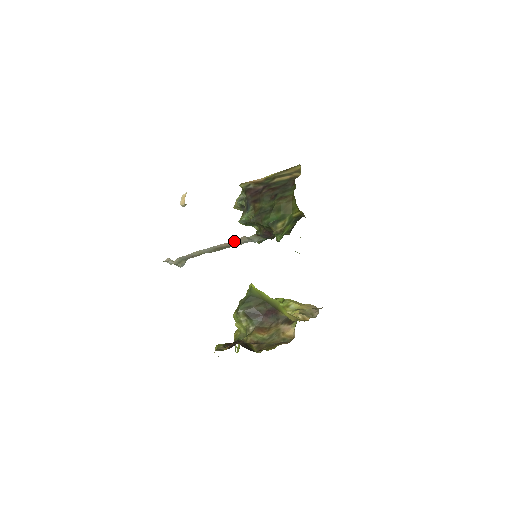
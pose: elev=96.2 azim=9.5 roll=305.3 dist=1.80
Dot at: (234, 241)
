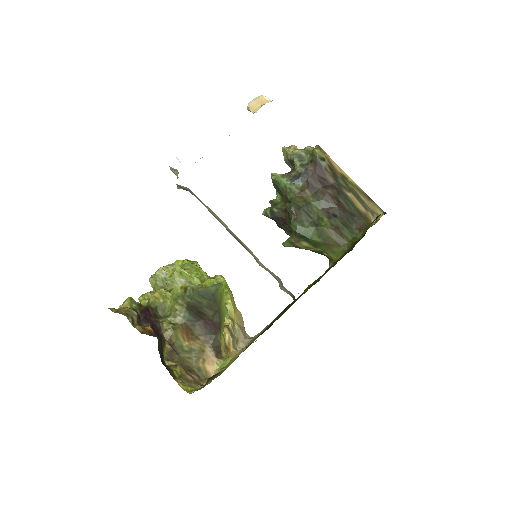
Dot at: occluded
